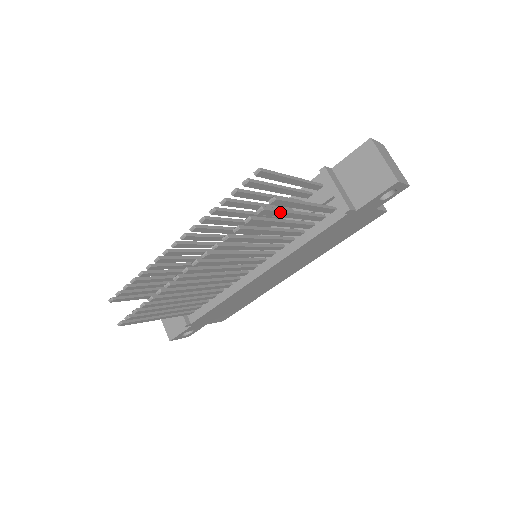
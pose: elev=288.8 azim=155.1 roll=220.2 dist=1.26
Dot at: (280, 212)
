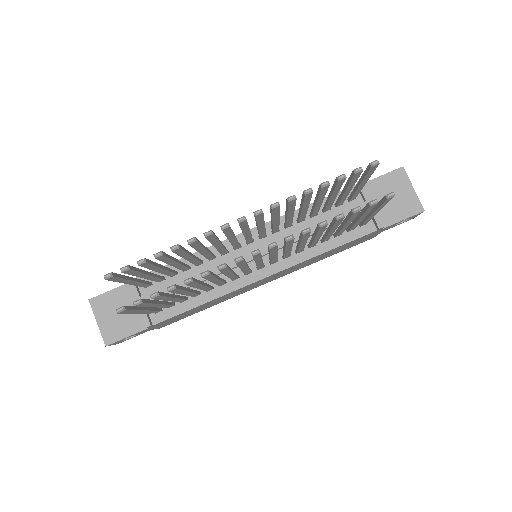
Dot at: (370, 210)
